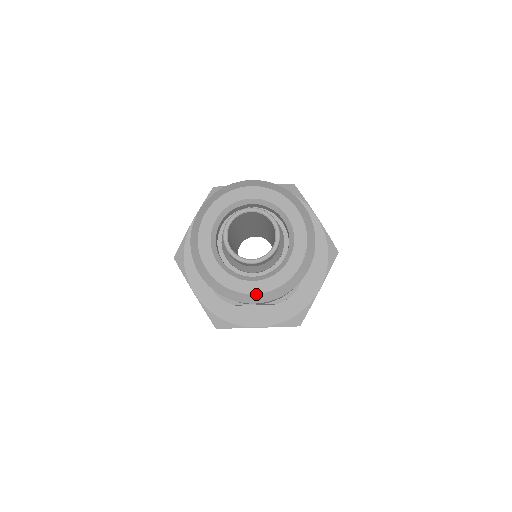
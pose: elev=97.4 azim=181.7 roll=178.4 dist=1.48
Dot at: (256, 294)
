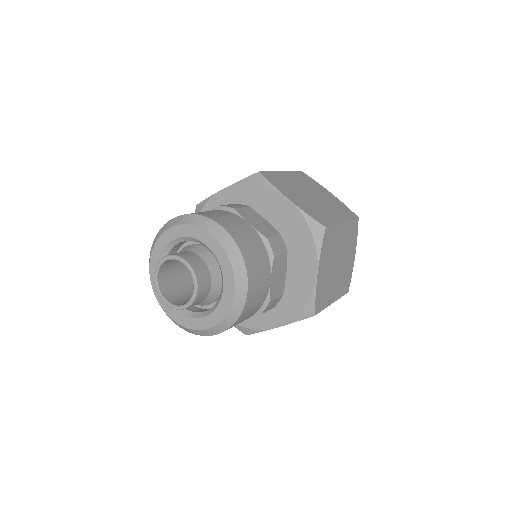
Dot at: (210, 328)
